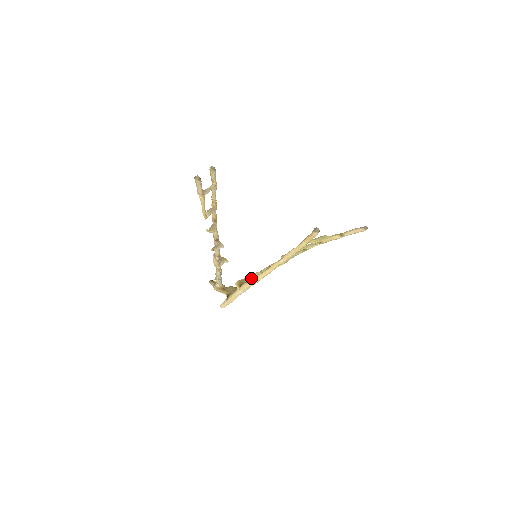
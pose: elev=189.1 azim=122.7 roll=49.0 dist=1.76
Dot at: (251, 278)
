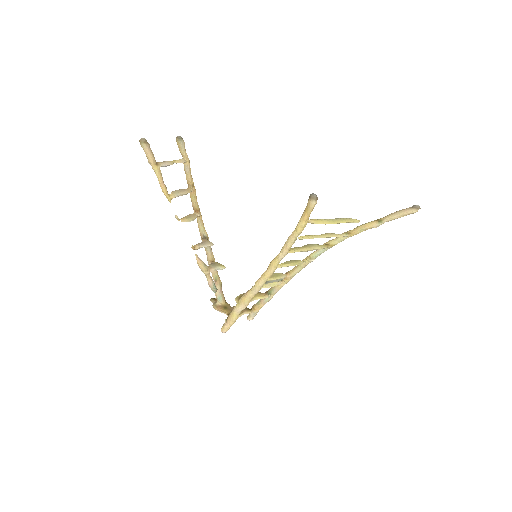
Dot at: occluded
